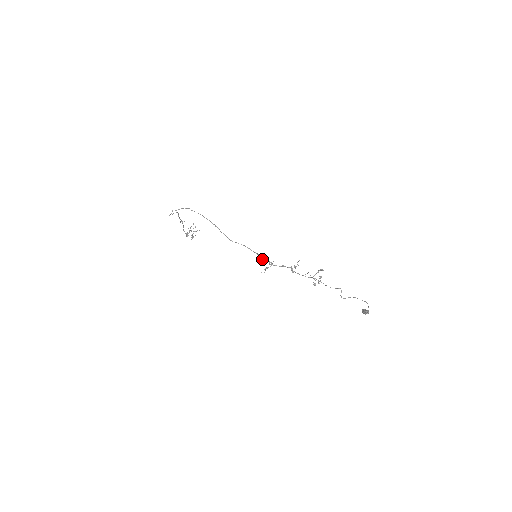
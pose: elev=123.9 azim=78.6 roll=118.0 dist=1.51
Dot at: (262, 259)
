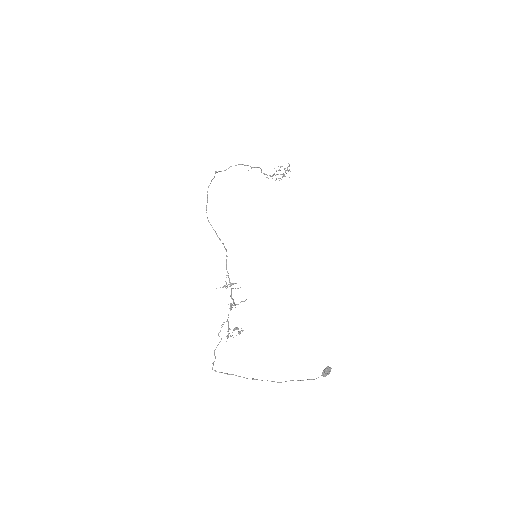
Dot at: (226, 275)
